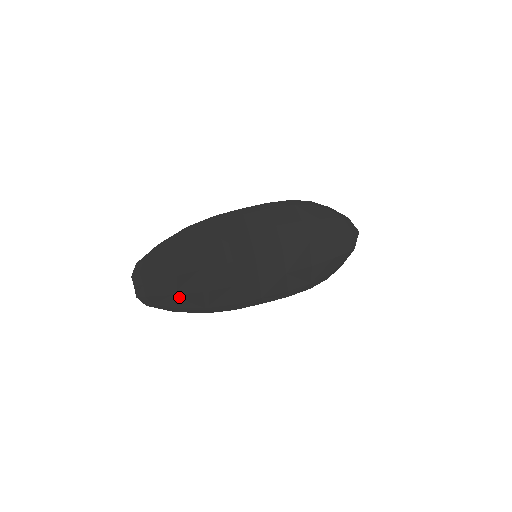
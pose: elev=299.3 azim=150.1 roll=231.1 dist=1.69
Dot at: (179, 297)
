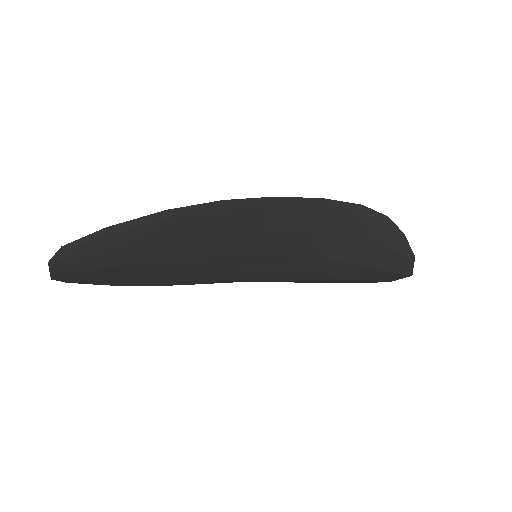
Dot at: (119, 279)
